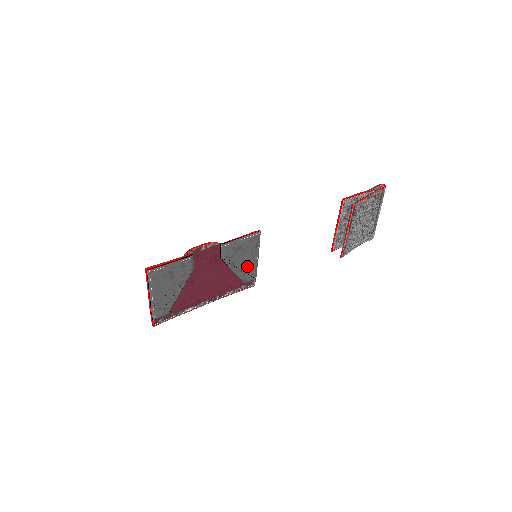
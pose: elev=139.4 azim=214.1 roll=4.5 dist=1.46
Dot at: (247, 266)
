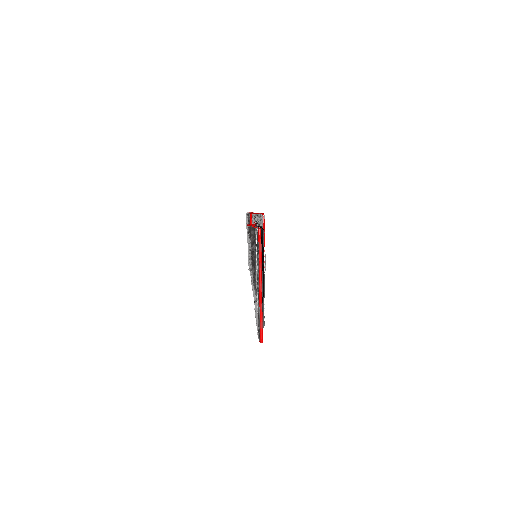
Dot at: occluded
